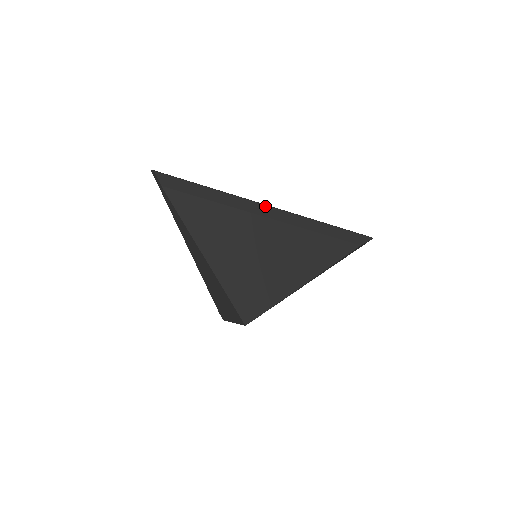
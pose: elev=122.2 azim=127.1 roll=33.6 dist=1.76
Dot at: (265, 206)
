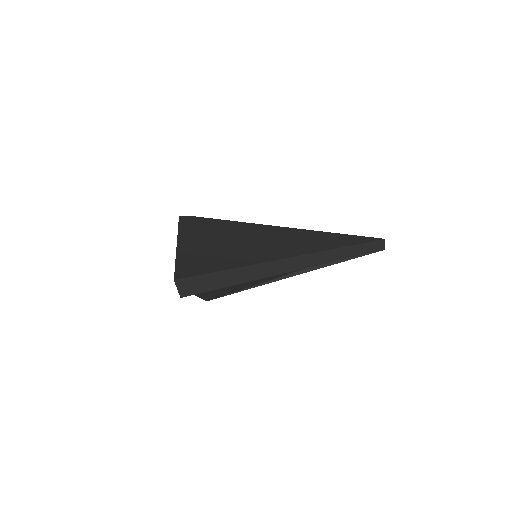
Dot at: (303, 268)
